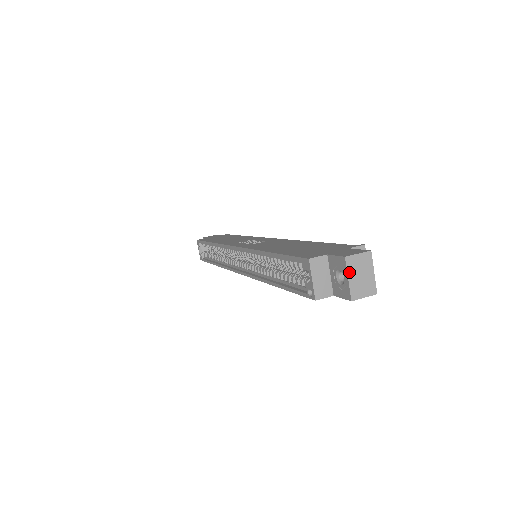
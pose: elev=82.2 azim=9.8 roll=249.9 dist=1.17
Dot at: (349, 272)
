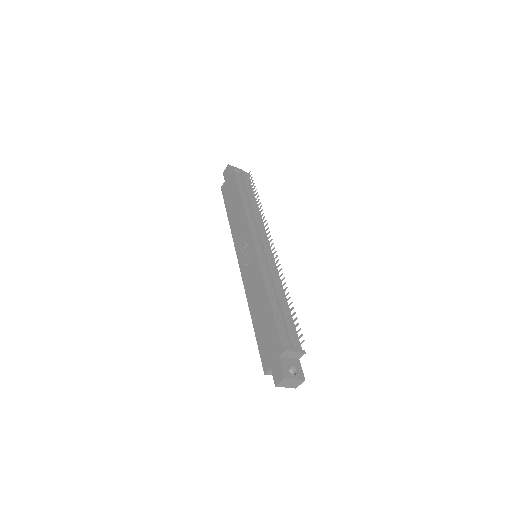
Dot at: occluded
